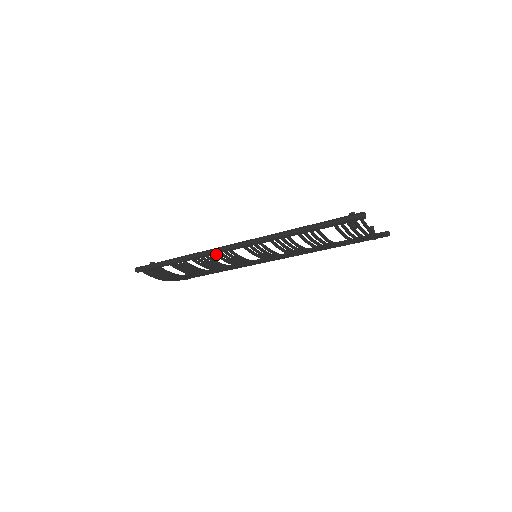
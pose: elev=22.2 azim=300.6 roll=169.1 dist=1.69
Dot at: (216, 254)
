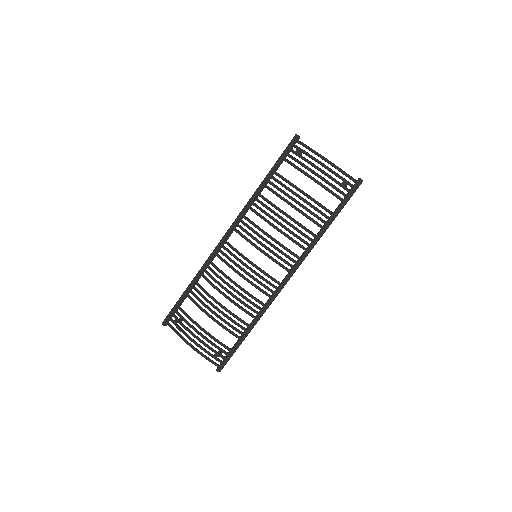
Dot at: (217, 254)
